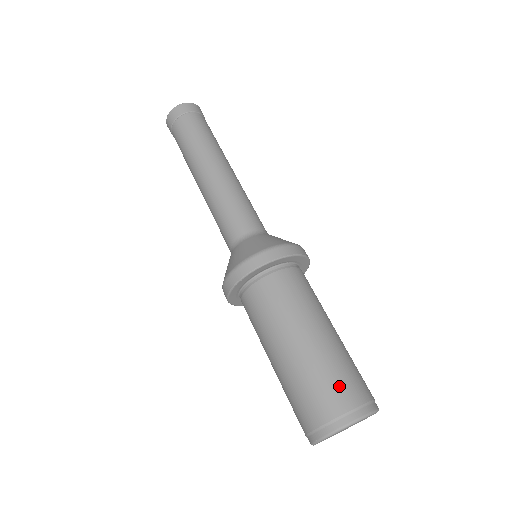
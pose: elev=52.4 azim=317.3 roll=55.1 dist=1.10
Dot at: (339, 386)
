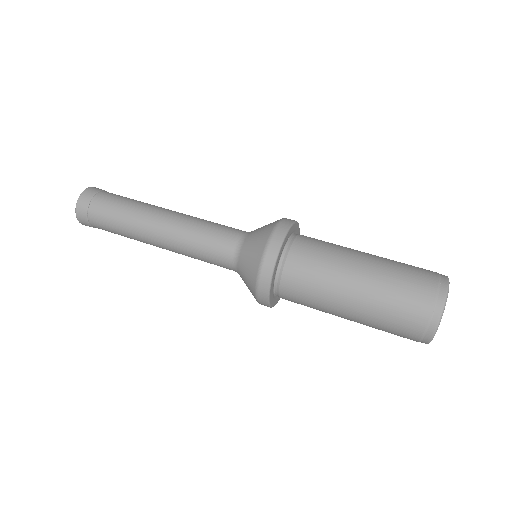
Dot at: (415, 277)
